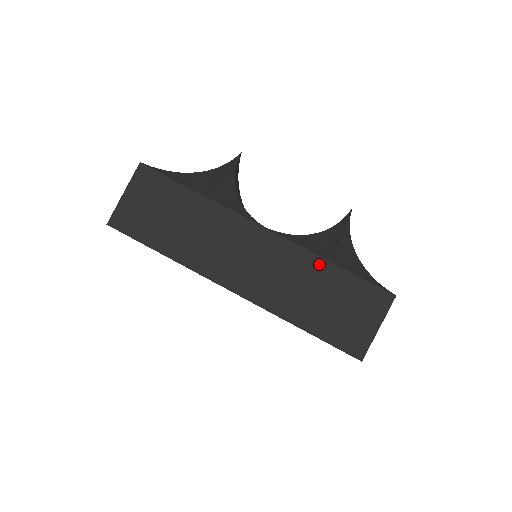
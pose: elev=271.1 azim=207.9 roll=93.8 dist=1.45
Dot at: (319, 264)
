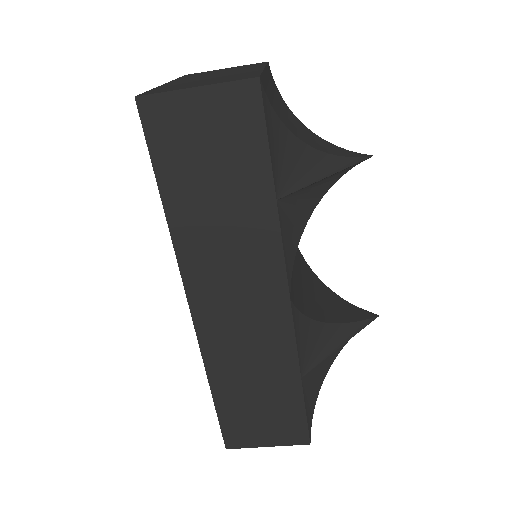
Dot at: (290, 371)
